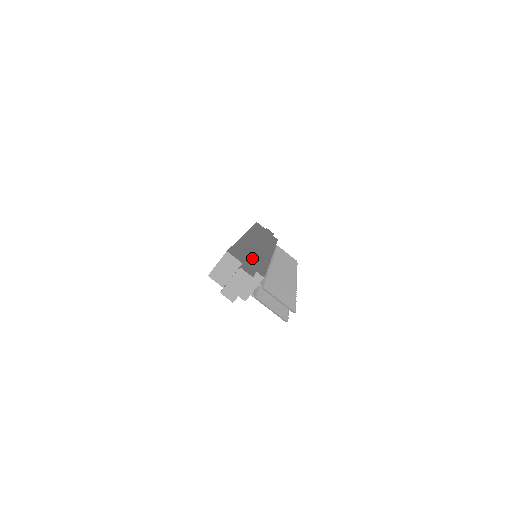
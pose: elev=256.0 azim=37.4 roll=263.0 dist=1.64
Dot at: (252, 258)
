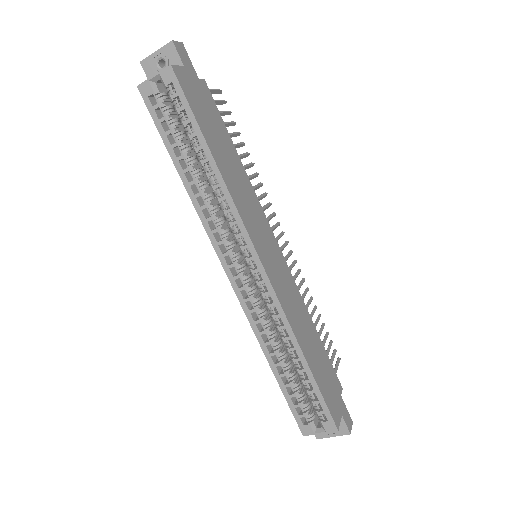
Dot at: (321, 363)
